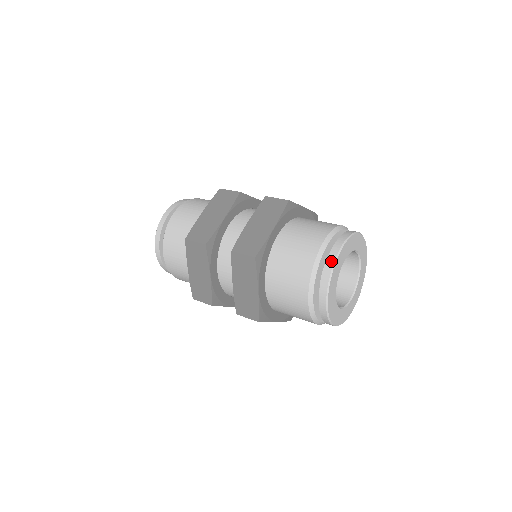
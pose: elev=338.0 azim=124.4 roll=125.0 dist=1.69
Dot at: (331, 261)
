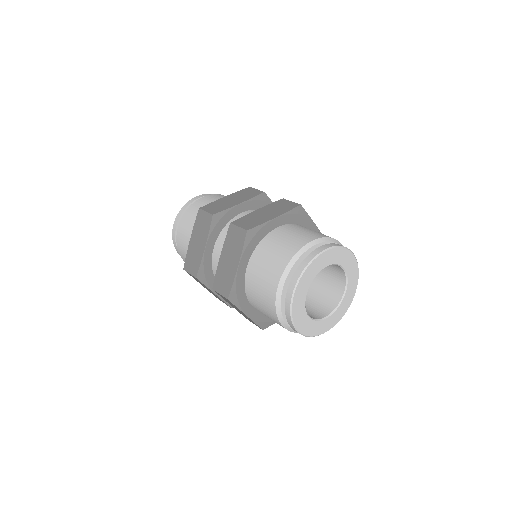
Dot at: (288, 302)
